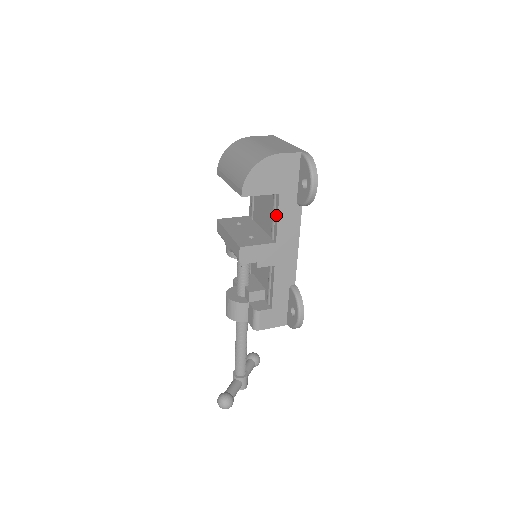
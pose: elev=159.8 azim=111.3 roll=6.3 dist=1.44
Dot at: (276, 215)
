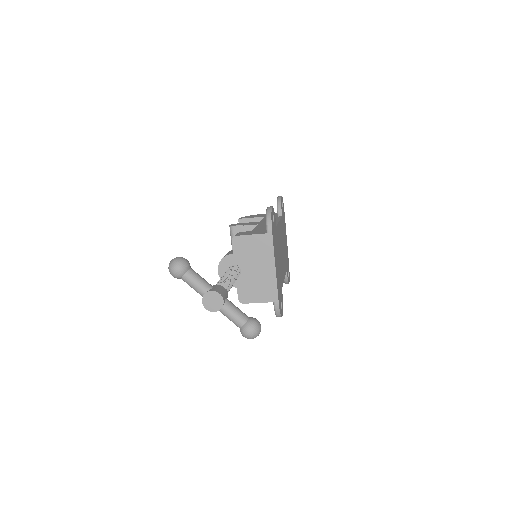
Dot at: occluded
